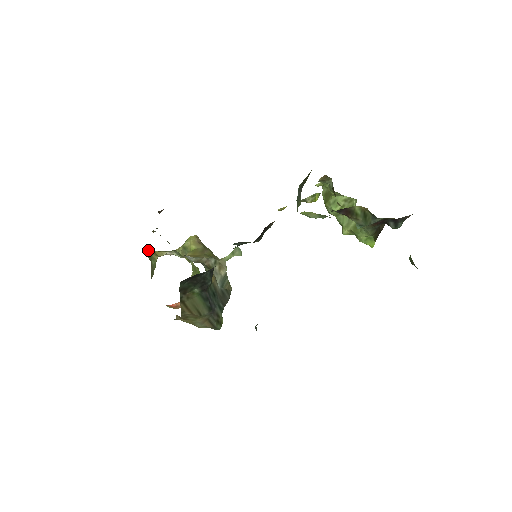
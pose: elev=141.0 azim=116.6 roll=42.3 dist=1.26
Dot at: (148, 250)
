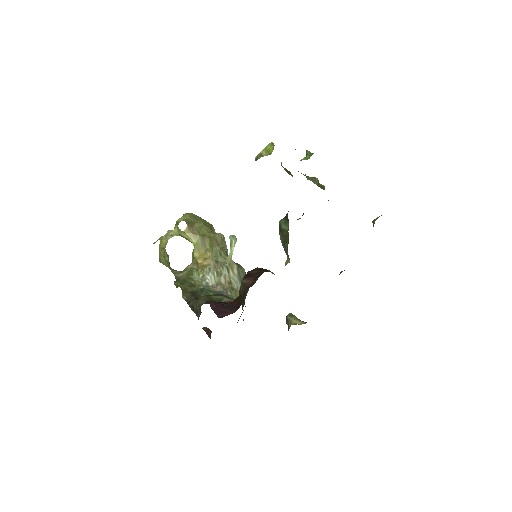
Dot at: occluded
